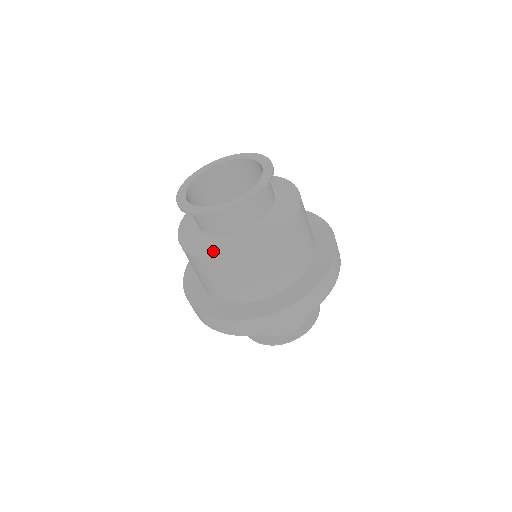
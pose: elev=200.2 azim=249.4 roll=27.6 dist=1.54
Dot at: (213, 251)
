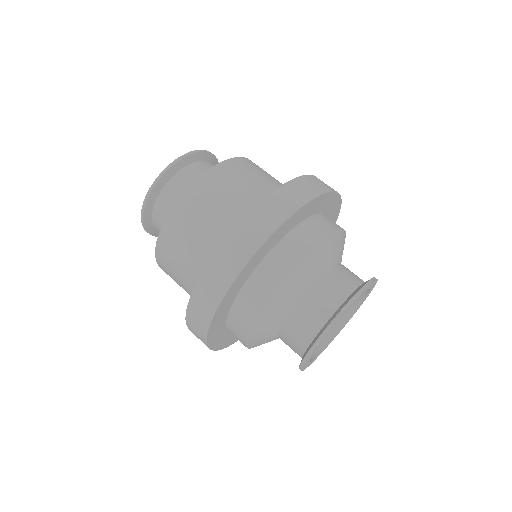
Dot at: occluded
